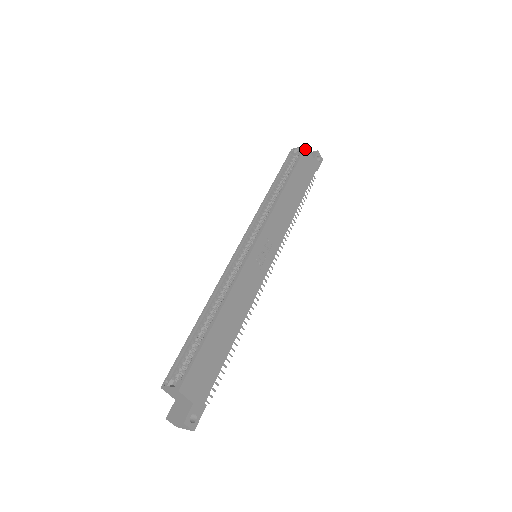
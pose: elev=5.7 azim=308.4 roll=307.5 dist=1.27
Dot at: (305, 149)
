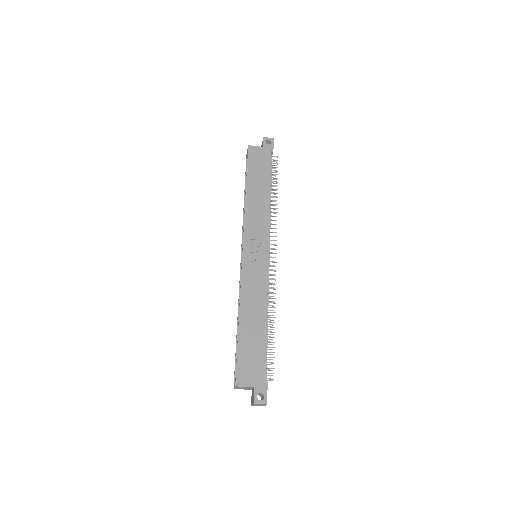
Dot at: (249, 149)
